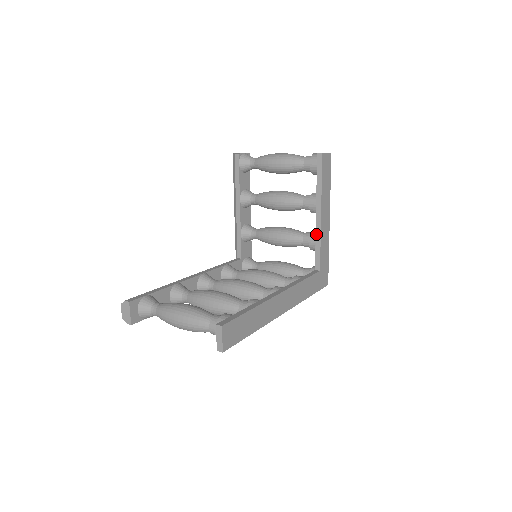
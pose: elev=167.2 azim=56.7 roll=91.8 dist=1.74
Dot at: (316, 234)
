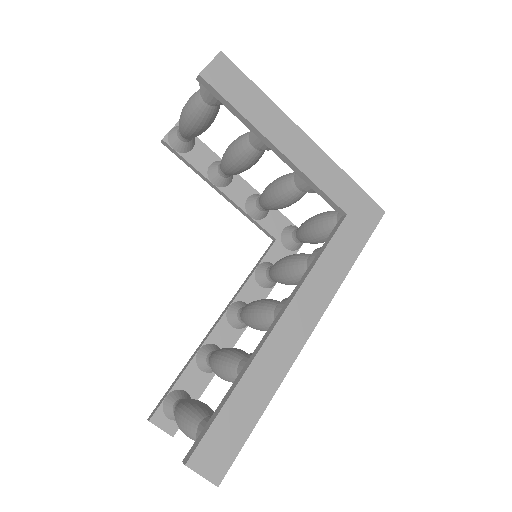
Dot at: (298, 175)
